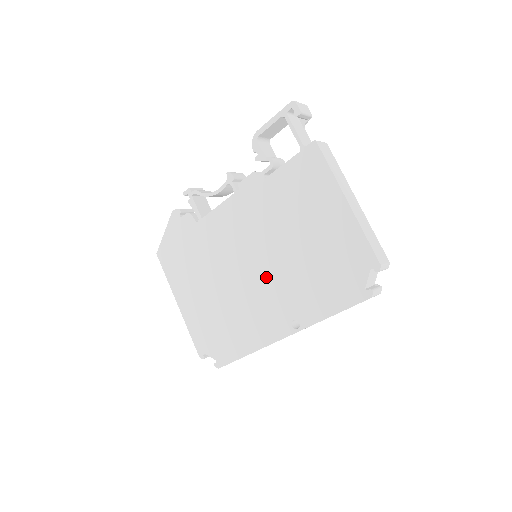
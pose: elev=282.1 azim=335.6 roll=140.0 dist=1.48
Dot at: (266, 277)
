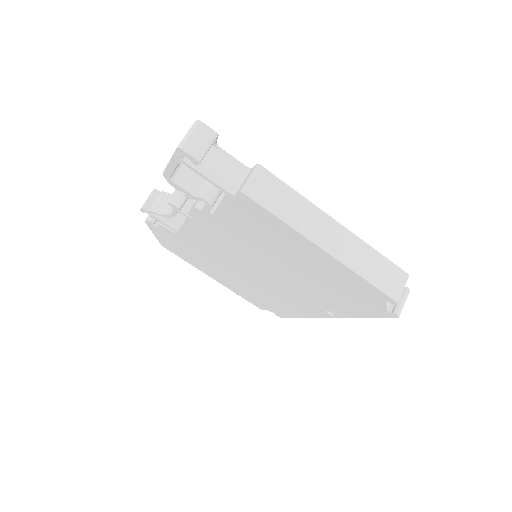
Dot at: (278, 282)
